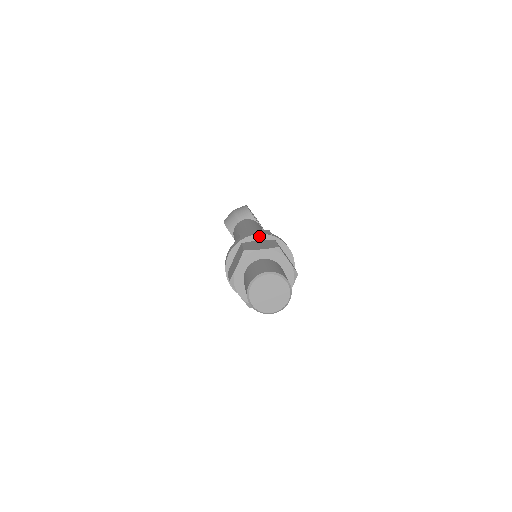
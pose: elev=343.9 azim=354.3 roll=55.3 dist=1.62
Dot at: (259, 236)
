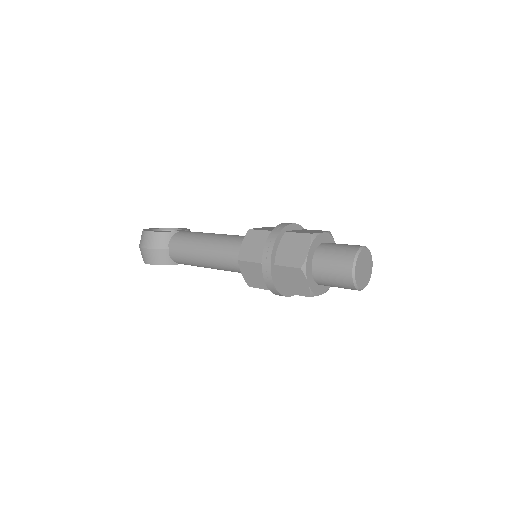
Dot at: (275, 244)
